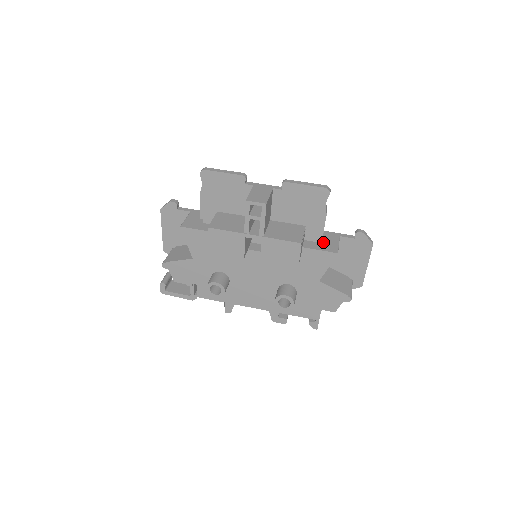
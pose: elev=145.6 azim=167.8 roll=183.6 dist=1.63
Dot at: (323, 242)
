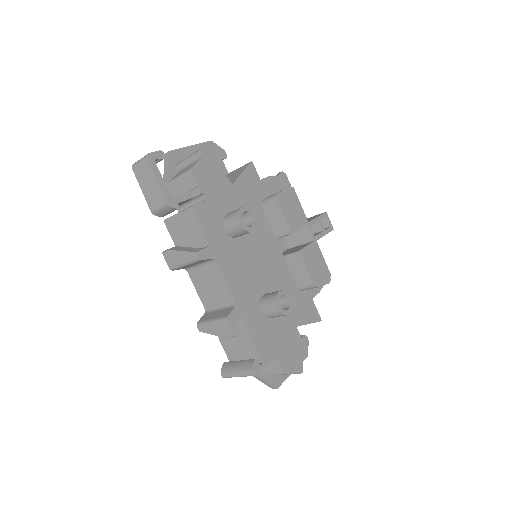
Dot at: occluded
